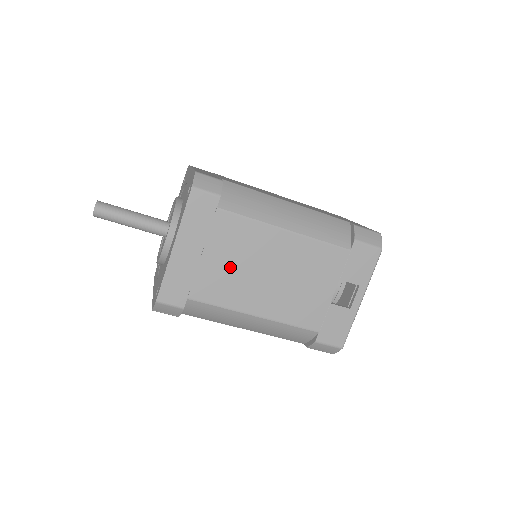
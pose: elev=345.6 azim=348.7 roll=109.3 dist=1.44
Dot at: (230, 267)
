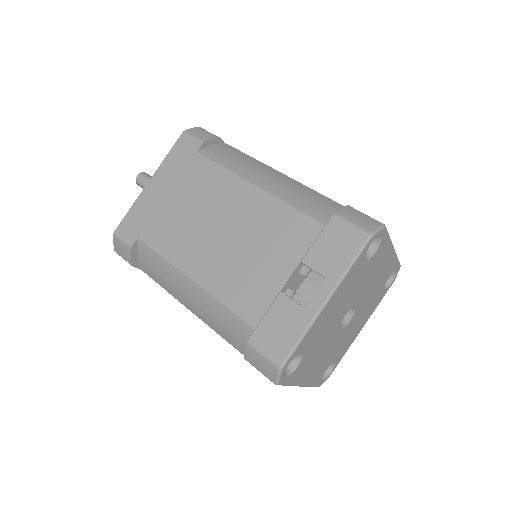
Dot at: (186, 214)
